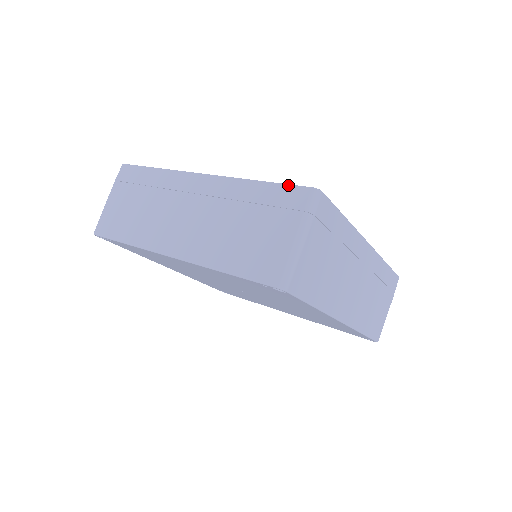
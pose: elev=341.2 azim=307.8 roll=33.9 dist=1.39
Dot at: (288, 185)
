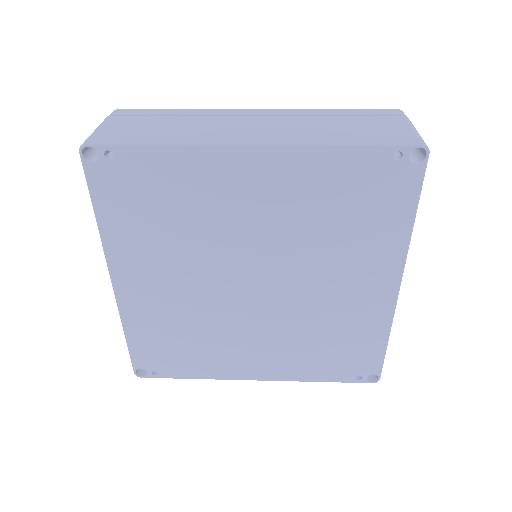
Dot at: occluded
